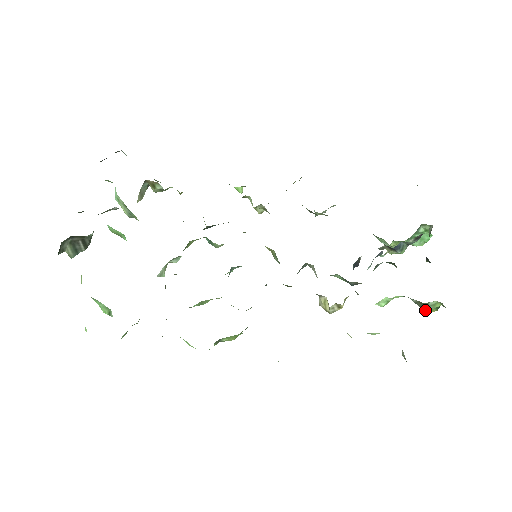
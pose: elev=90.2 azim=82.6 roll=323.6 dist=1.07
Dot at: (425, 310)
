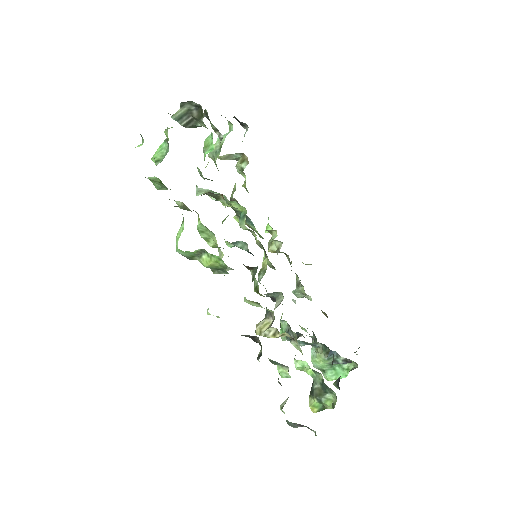
Dot at: (312, 403)
